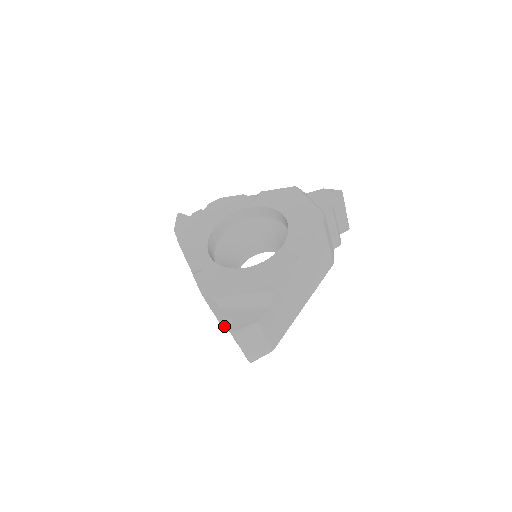
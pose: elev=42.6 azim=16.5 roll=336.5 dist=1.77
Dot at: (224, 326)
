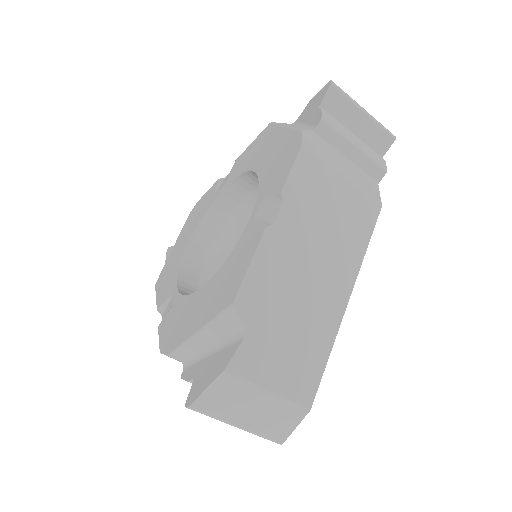
Dot at: occluded
